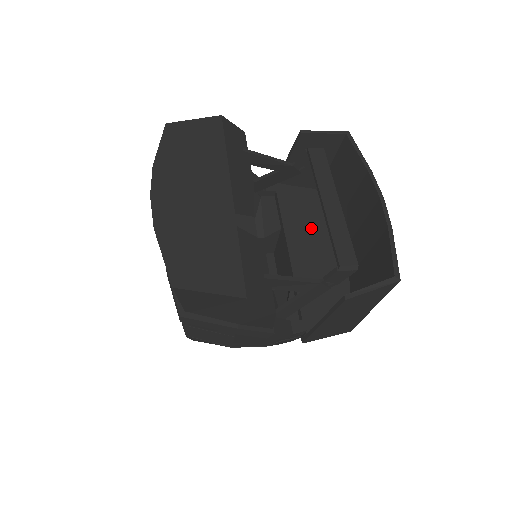
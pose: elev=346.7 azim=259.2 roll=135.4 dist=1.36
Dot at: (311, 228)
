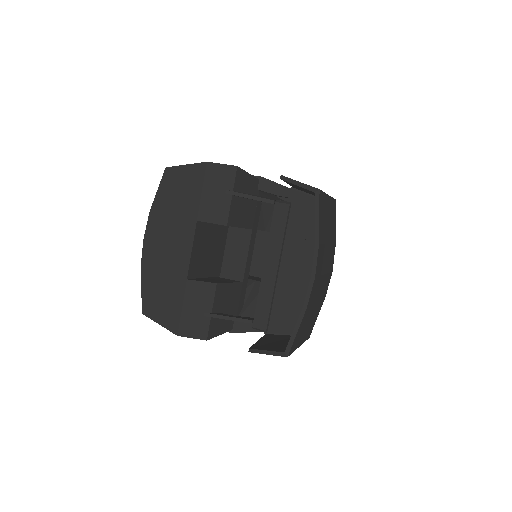
Dot at: (303, 245)
